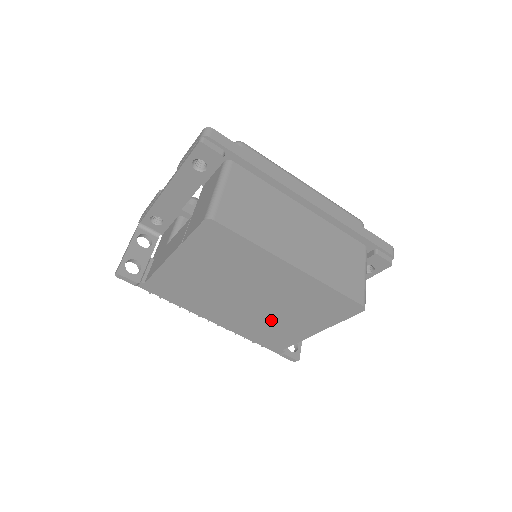
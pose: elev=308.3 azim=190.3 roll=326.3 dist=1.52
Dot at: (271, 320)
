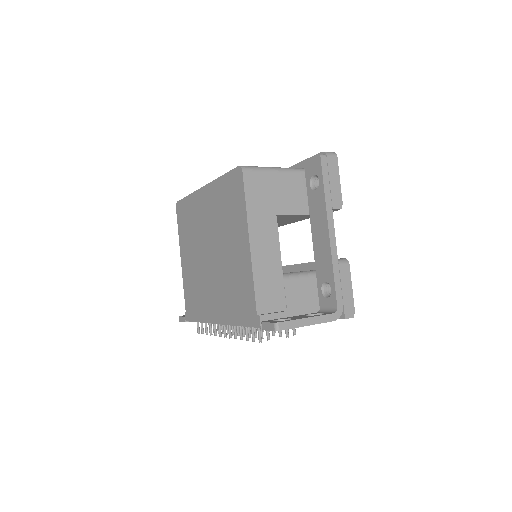
Dot at: (228, 268)
